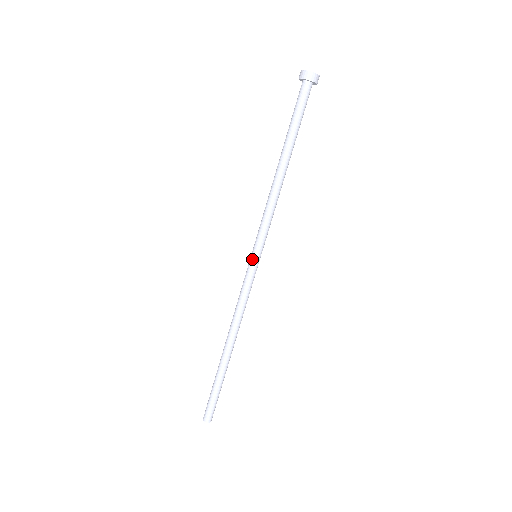
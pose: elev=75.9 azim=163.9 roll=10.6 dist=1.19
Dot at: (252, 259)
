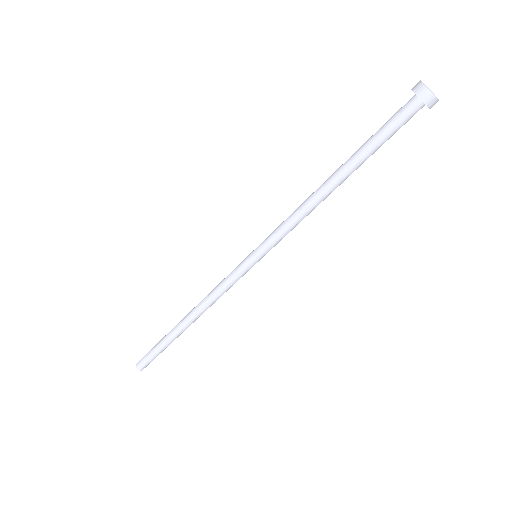
Dot at: (253, 262)
